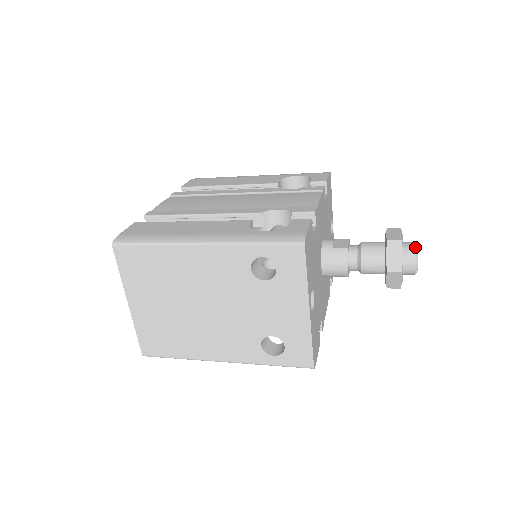
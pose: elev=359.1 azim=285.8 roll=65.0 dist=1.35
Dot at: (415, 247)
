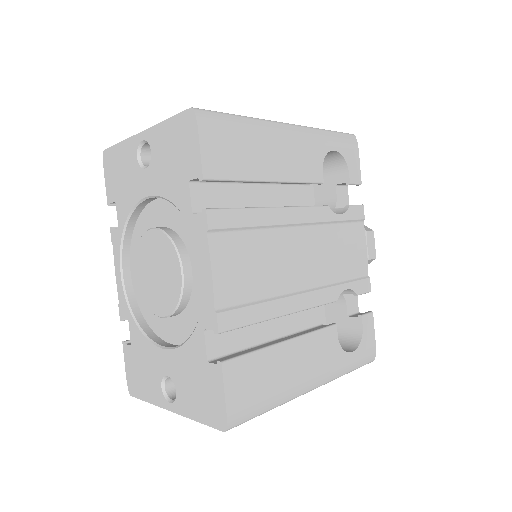
Dot at: occluded
